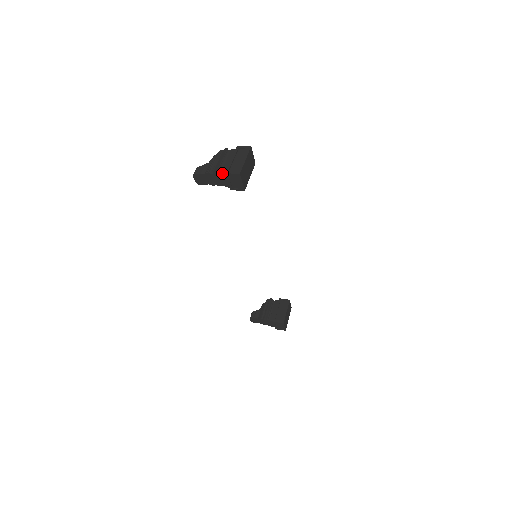
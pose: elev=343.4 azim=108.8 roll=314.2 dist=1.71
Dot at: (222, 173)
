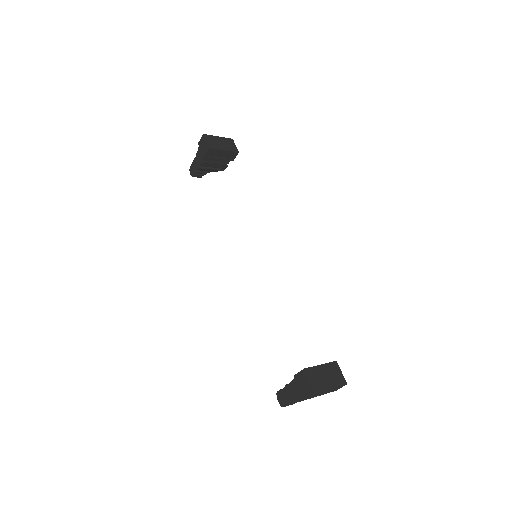
Dot at: (198, 148)
